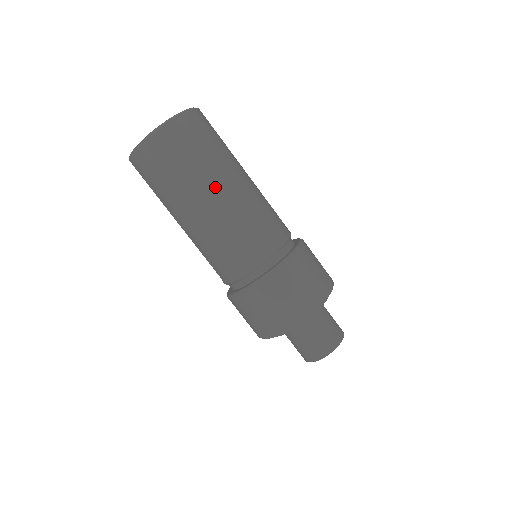
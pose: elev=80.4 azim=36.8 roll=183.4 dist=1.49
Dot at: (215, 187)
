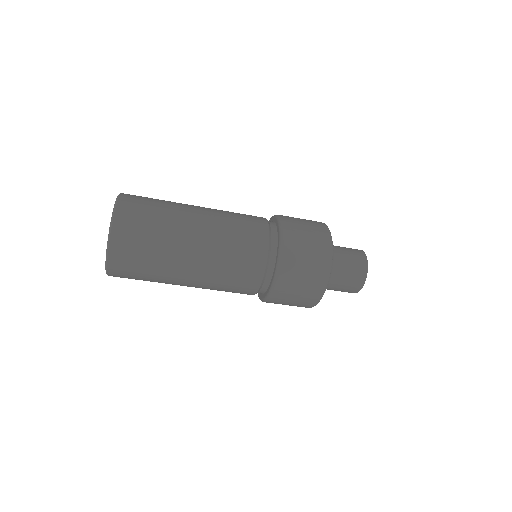
Dot at: (182, 270)
